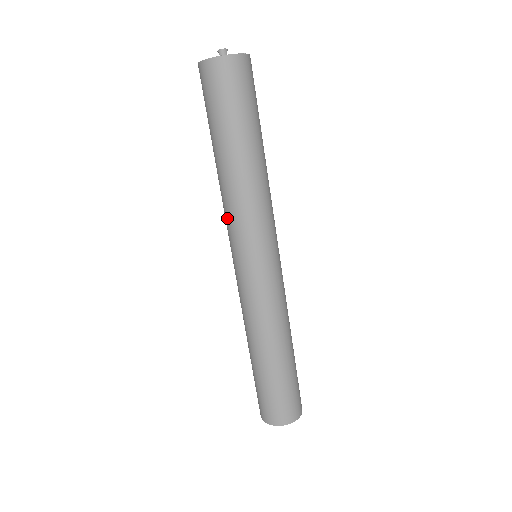
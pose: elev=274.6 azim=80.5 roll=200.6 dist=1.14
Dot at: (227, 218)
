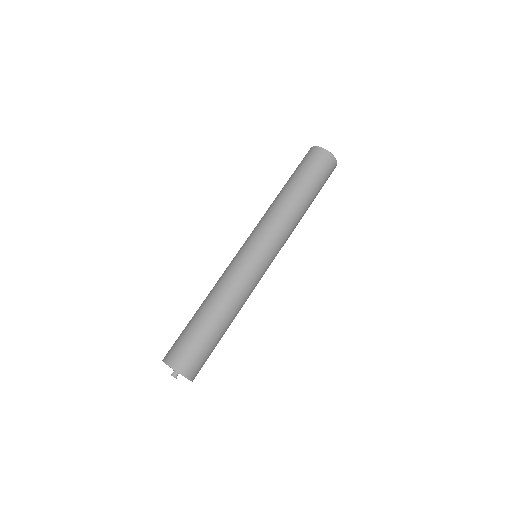
Dot at: (261, 220)
